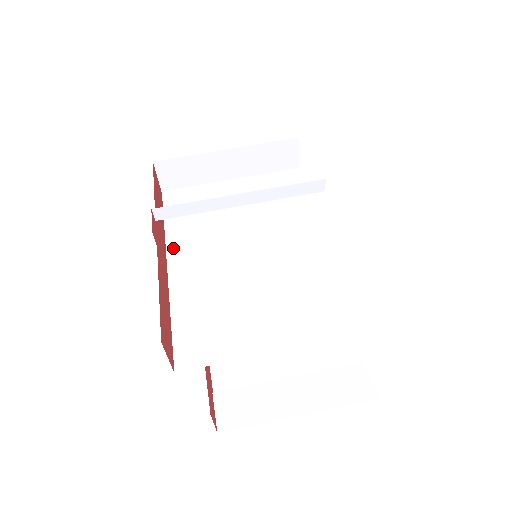
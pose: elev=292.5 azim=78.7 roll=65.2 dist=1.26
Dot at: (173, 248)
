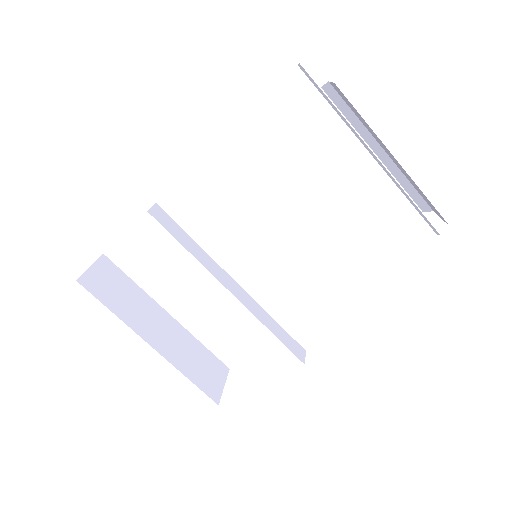
Dot at: (216, 158)
